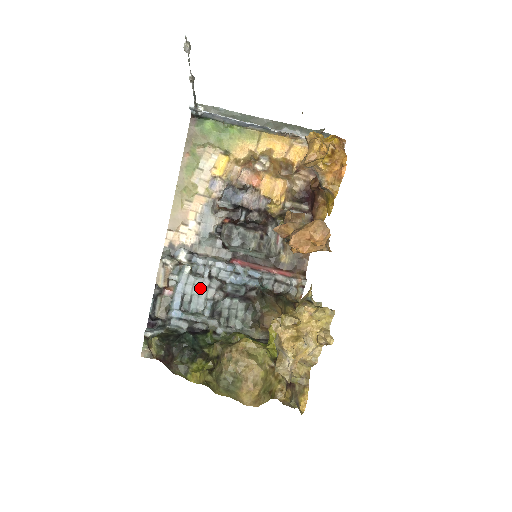
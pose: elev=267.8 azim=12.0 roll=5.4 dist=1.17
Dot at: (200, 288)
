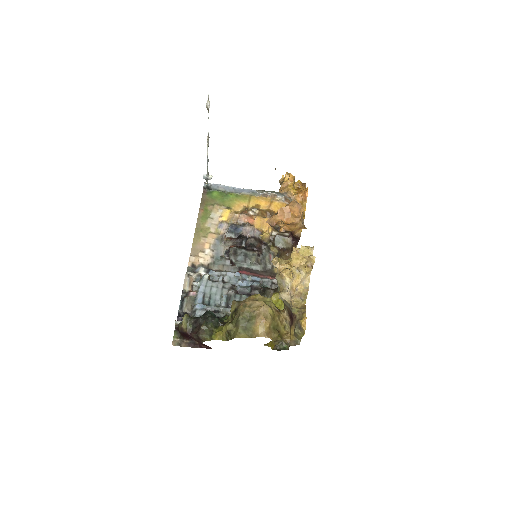
Dot at: (217, 288)
